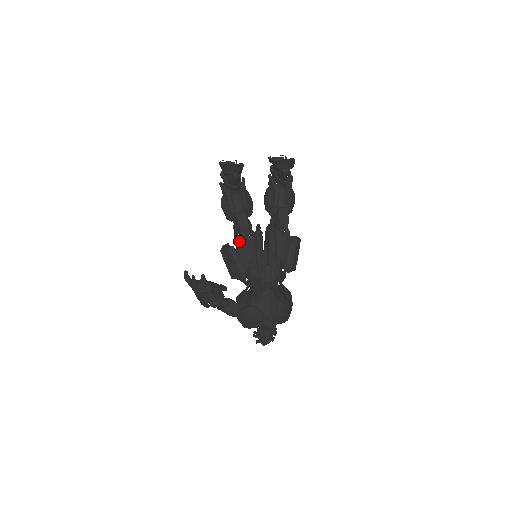
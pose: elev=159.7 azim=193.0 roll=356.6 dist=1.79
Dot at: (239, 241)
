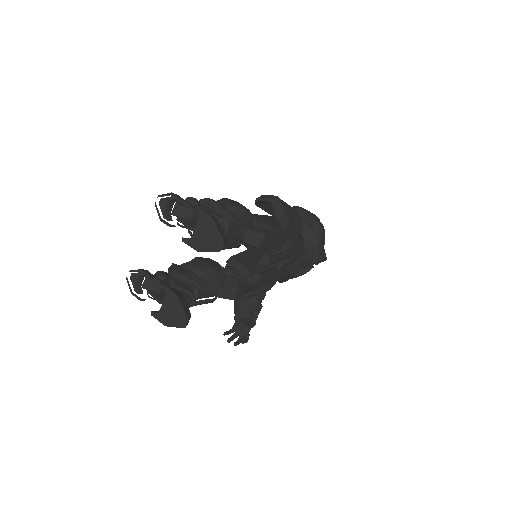
Dot at: occluded
